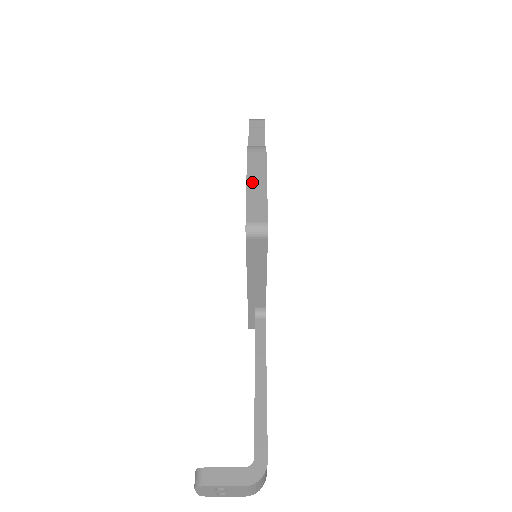
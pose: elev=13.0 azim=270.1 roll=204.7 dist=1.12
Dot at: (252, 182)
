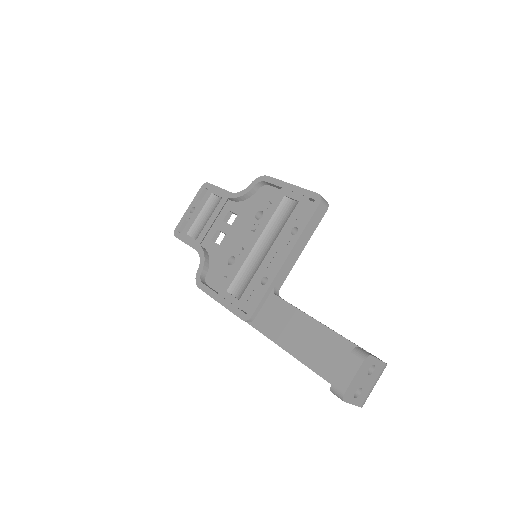
Dot at: (293, 186)
